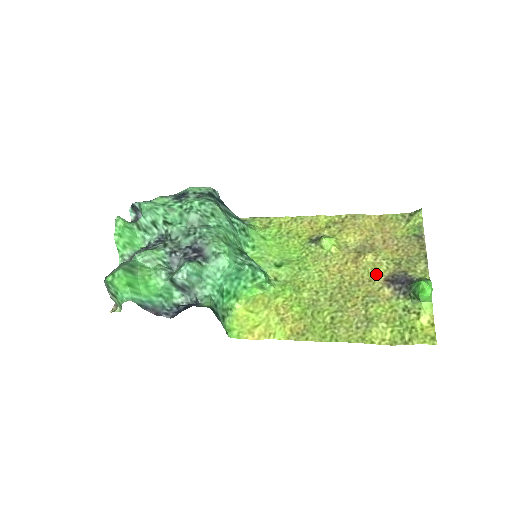
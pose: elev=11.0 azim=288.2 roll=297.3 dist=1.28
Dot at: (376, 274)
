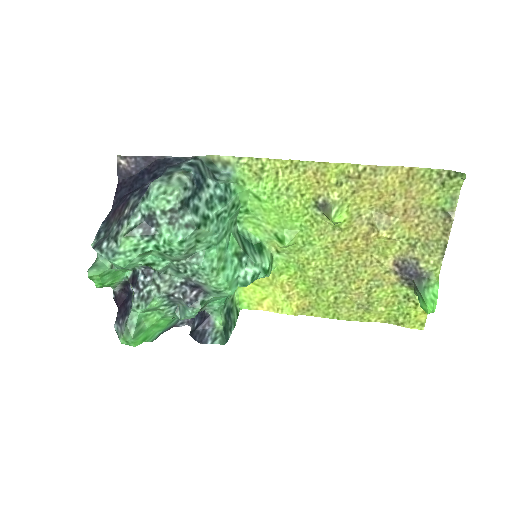
Dot at: (386, 255)
